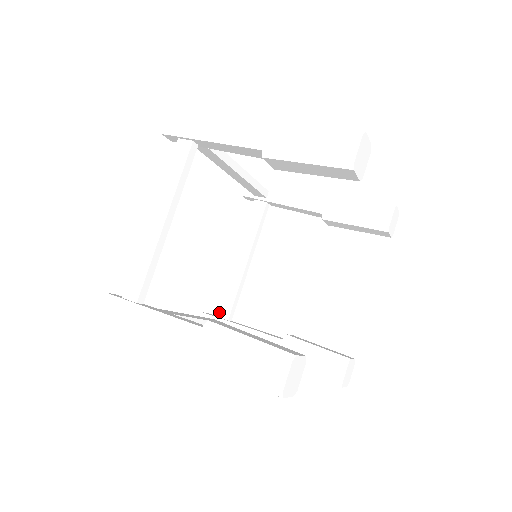
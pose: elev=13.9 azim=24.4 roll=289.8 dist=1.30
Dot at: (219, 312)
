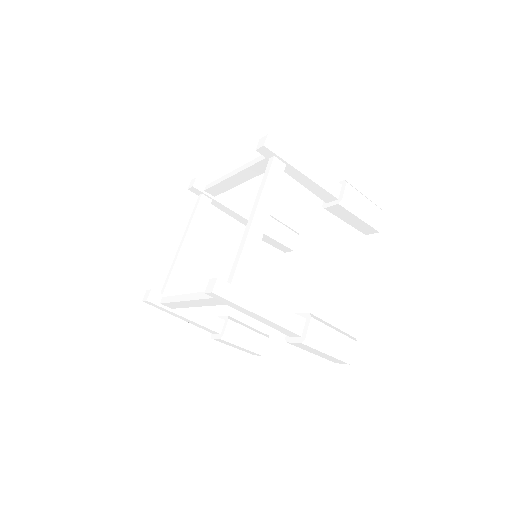
Dot at: (166, 291)
